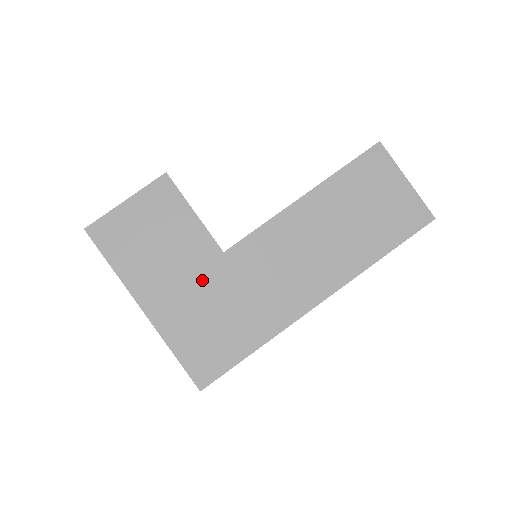
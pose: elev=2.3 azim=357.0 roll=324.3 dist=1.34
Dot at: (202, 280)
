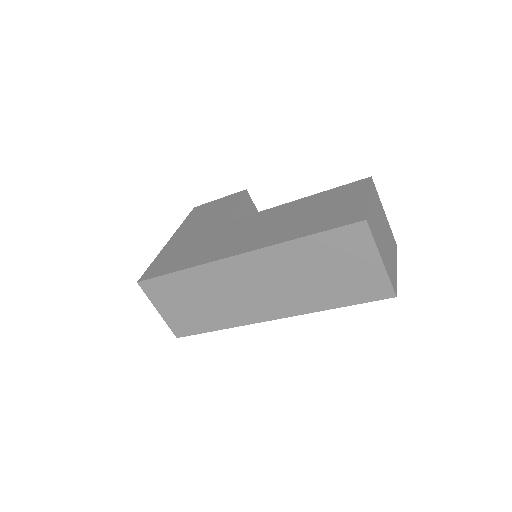
Dot at: (203, 232)
